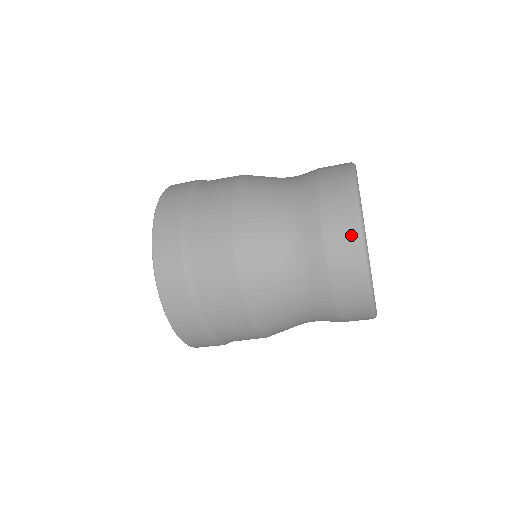
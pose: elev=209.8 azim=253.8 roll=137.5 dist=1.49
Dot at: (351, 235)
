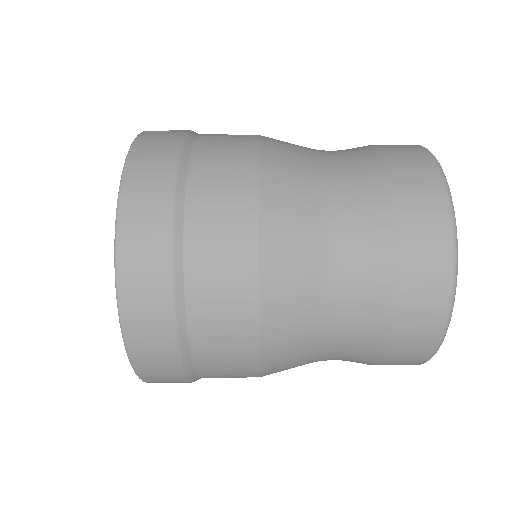
Dot at: (418, 153)
